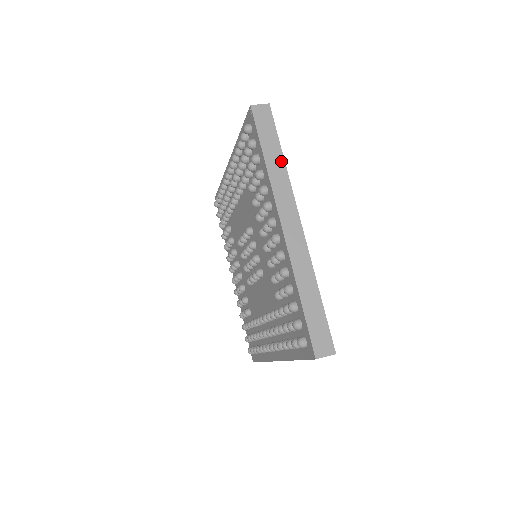
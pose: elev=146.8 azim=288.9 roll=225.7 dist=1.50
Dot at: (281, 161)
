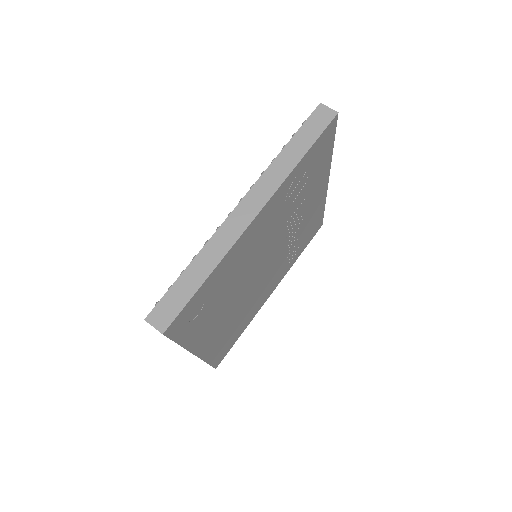
Dot at: occluded
